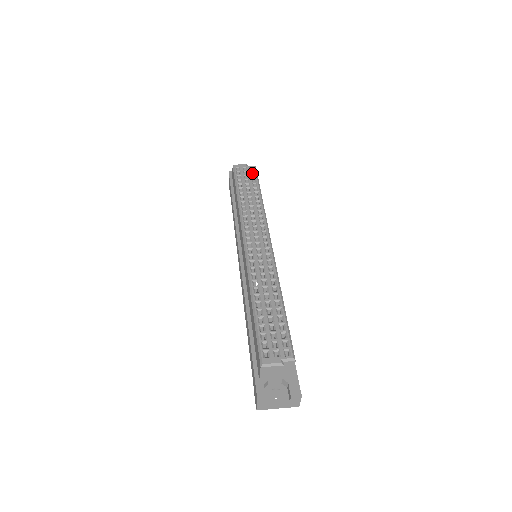
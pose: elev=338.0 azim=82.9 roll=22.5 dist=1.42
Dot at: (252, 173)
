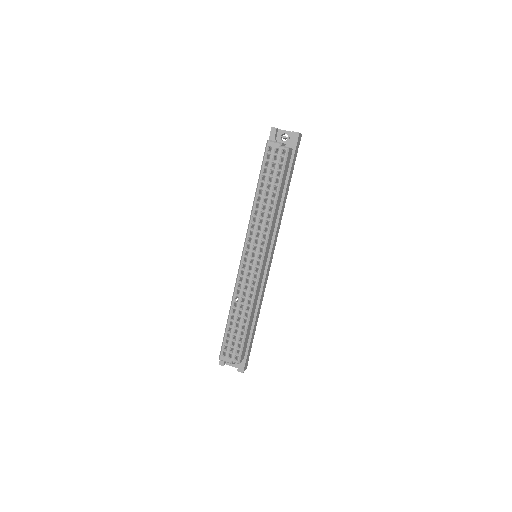
Dot at: (282, 158)
